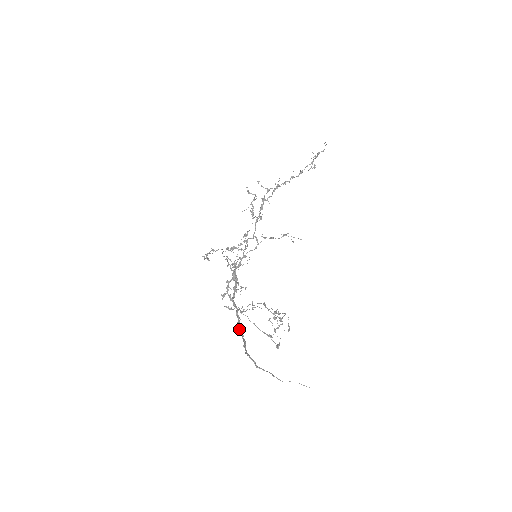
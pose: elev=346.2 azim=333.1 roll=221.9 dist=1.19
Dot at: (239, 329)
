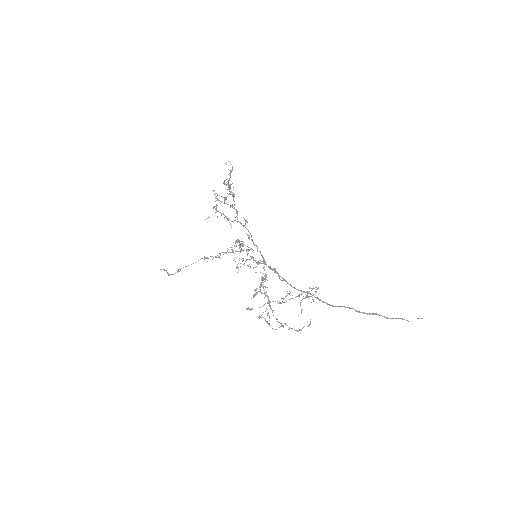
Dot at: (332, 306)
